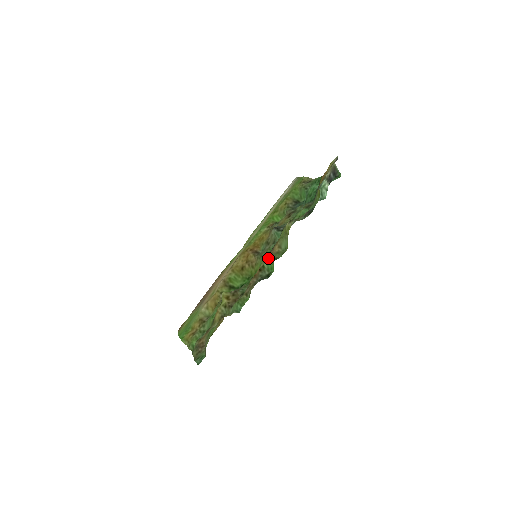
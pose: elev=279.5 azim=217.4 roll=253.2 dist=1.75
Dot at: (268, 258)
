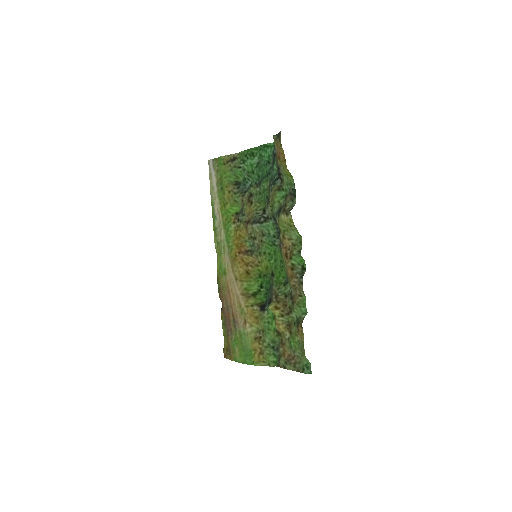
Dot at: (291, 255)
